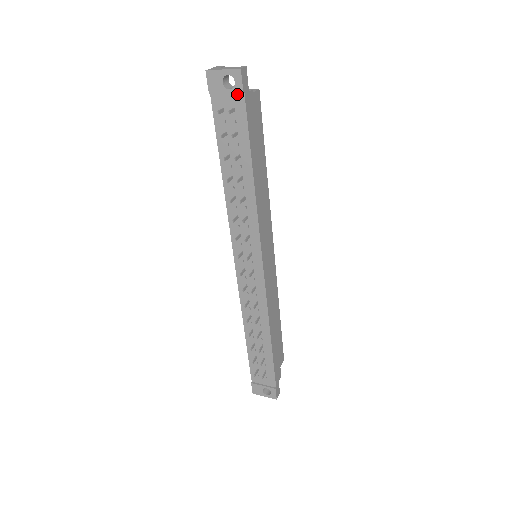
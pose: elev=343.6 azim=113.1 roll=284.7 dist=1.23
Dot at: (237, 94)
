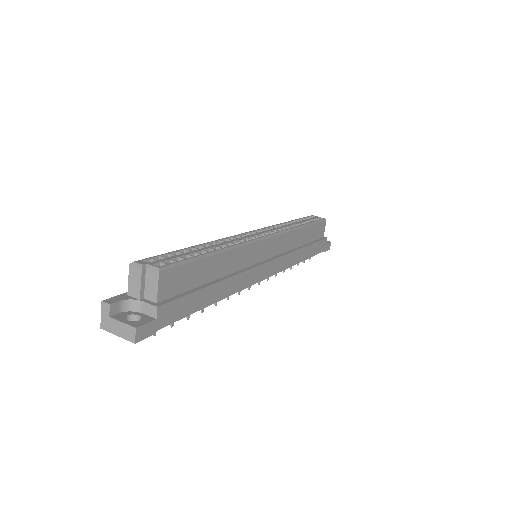
Dot at: occluded
